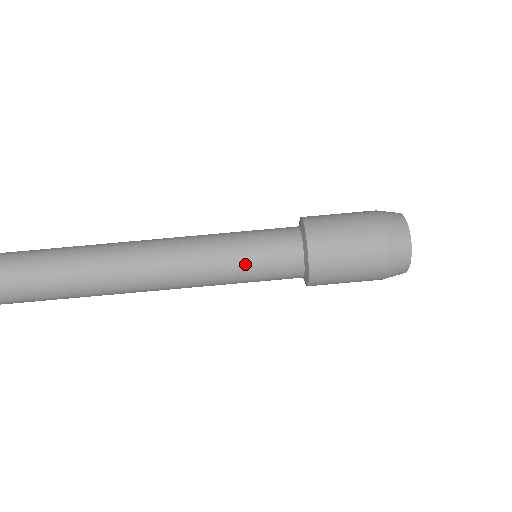
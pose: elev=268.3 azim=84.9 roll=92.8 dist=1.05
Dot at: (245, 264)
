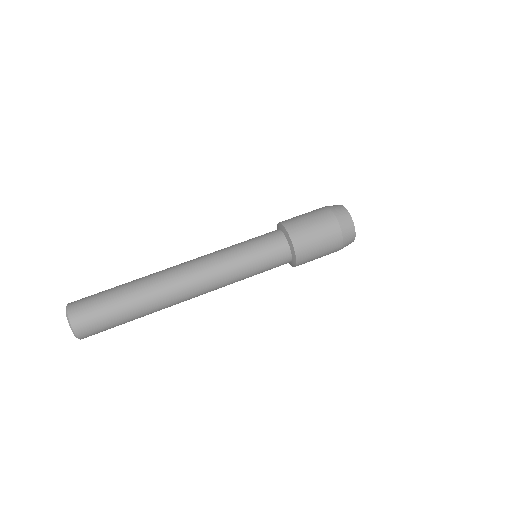
Dot at: (245, 243)
